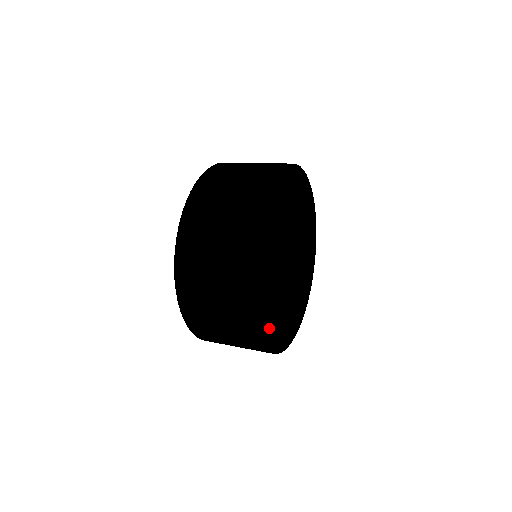
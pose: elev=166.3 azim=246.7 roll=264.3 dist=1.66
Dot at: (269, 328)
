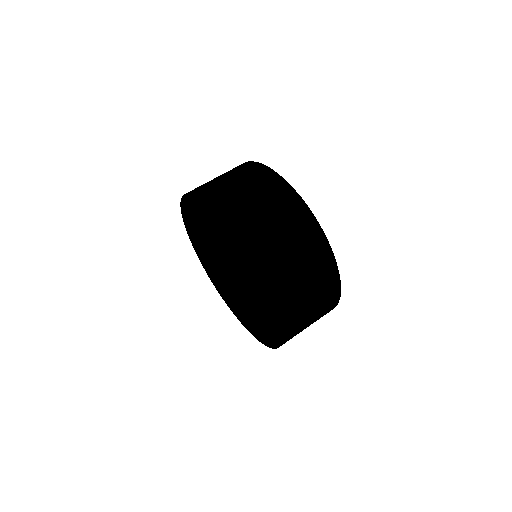
Dot at: occluded
